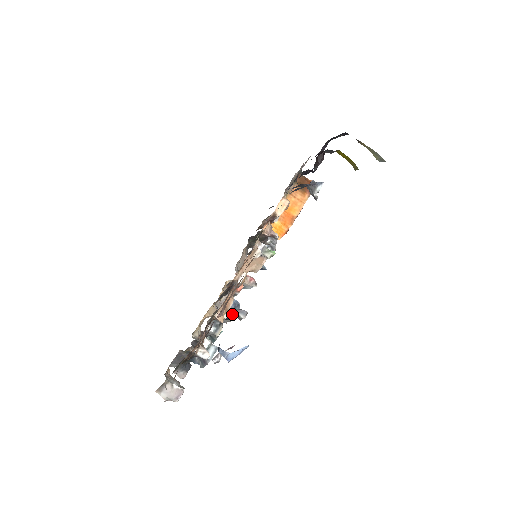
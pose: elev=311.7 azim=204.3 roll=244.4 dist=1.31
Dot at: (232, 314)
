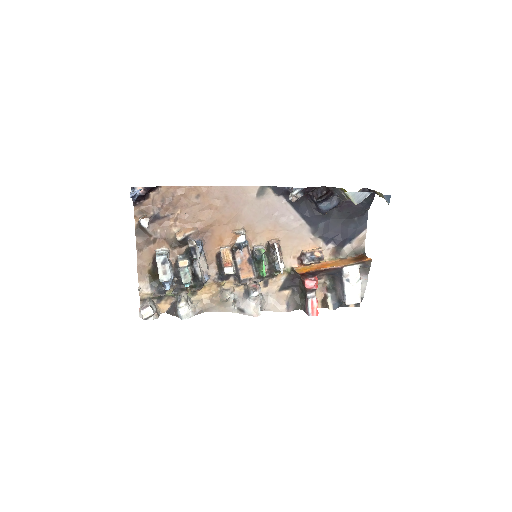
Dot at: occluded
